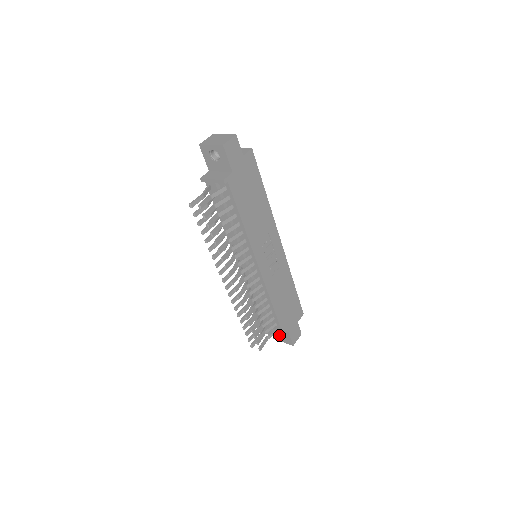
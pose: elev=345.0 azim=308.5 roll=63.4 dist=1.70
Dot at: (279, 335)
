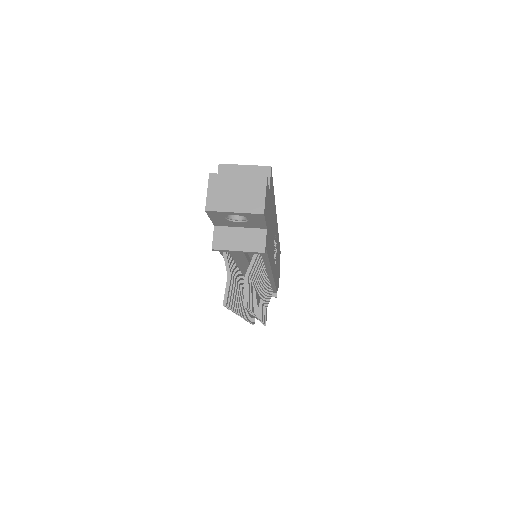
Dot at: (273, 296)
